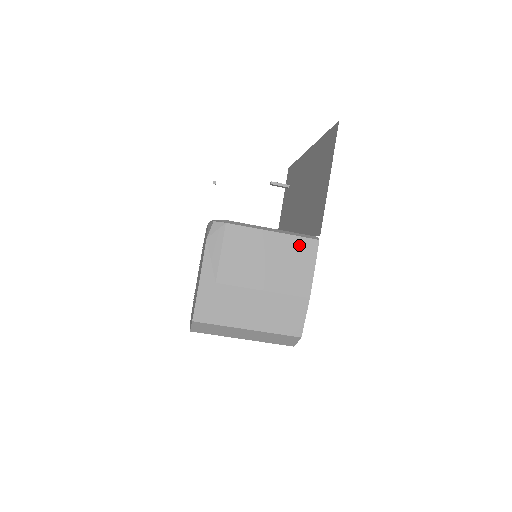
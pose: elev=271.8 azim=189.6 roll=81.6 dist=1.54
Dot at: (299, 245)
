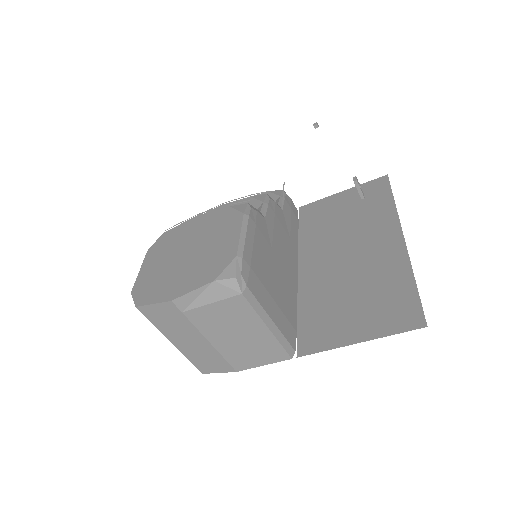
Dot at: (274, 349)
